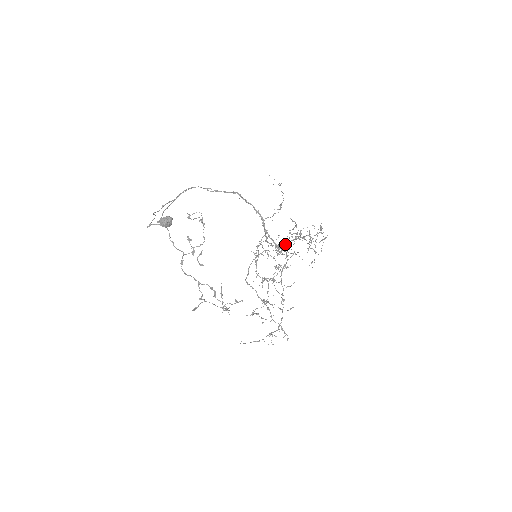
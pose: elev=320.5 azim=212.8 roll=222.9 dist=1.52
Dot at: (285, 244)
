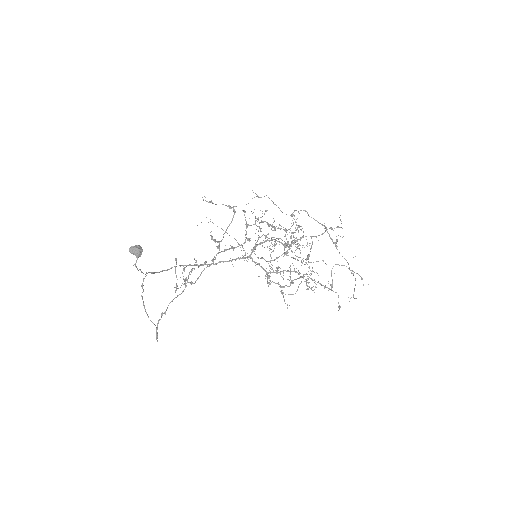
Dot at: occluded
